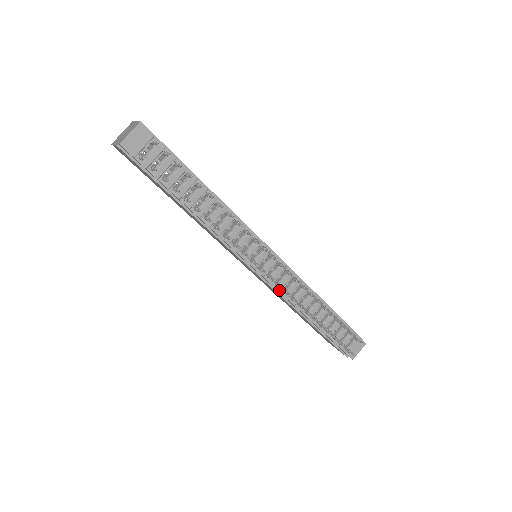
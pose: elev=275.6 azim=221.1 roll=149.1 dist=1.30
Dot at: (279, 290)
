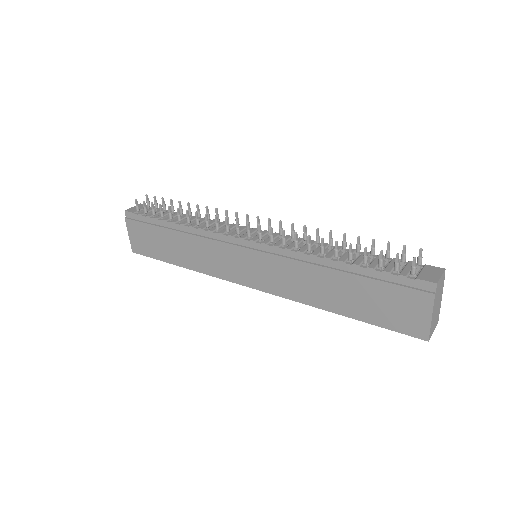
Dot at: (278, 246)
